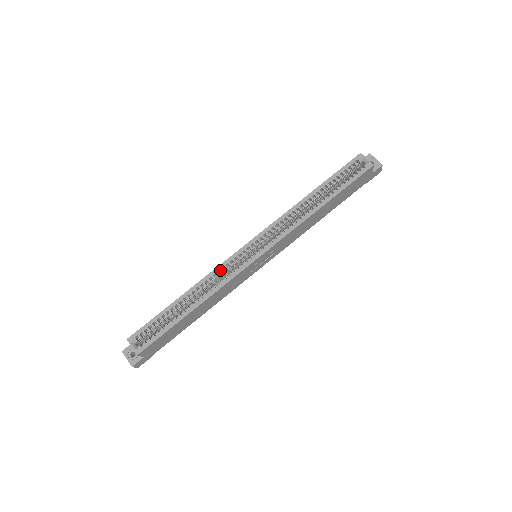
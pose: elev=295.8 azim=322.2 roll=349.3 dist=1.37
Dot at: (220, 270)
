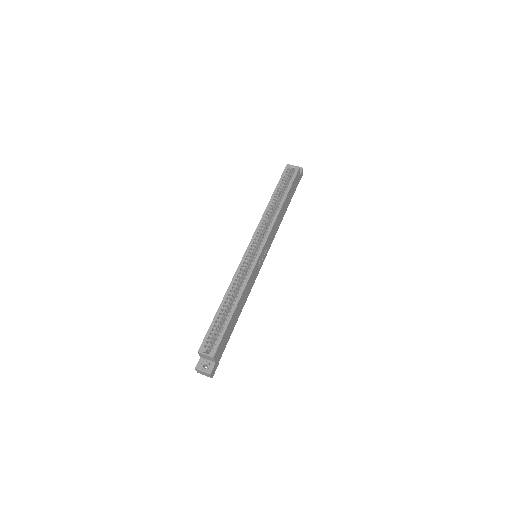
Dot at: (240, 272)
